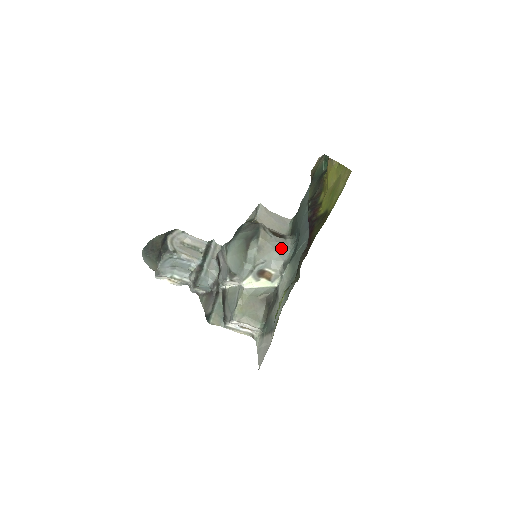
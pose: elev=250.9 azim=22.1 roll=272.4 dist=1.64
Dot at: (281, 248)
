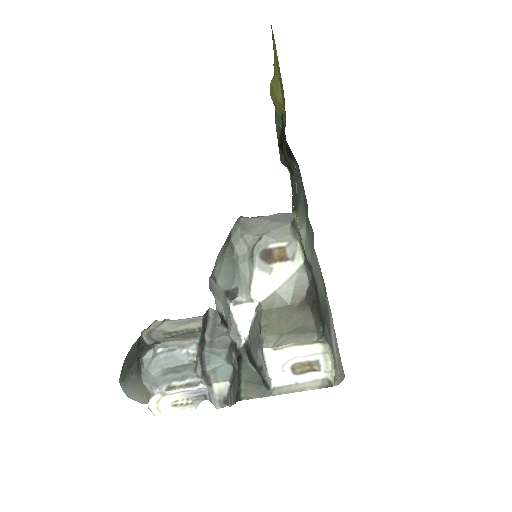
Dot at: (279, 217)
